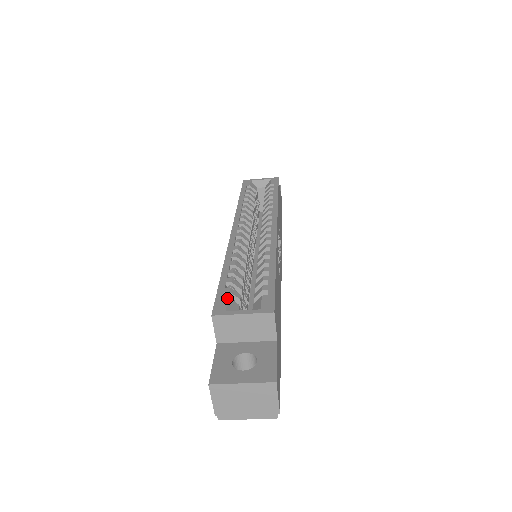
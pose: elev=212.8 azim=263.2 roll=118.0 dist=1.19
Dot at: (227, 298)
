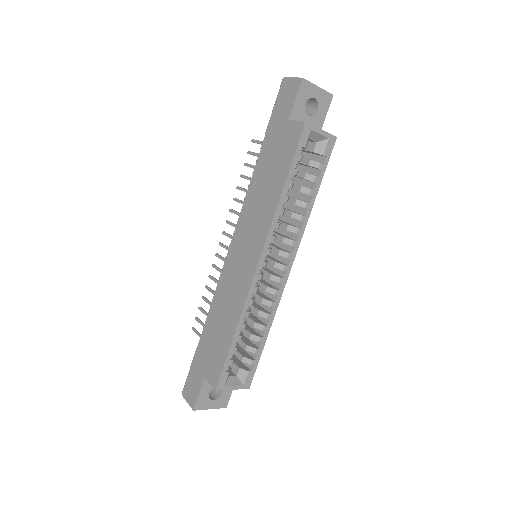
Dot at: (229, 373)
